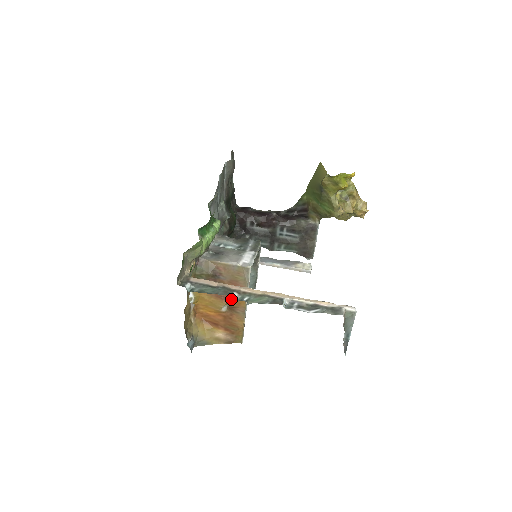
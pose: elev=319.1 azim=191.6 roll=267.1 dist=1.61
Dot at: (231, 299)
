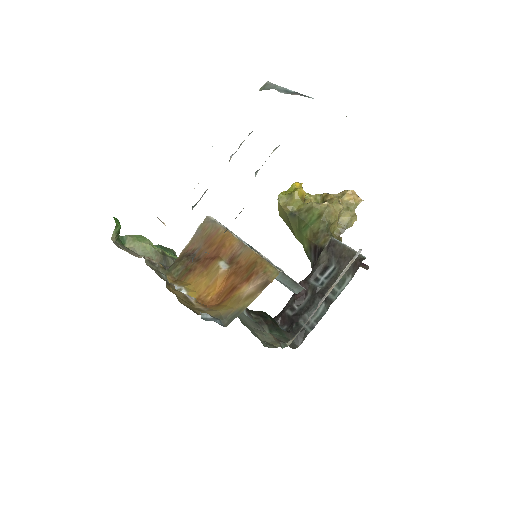
Dot at: (220, 251)
